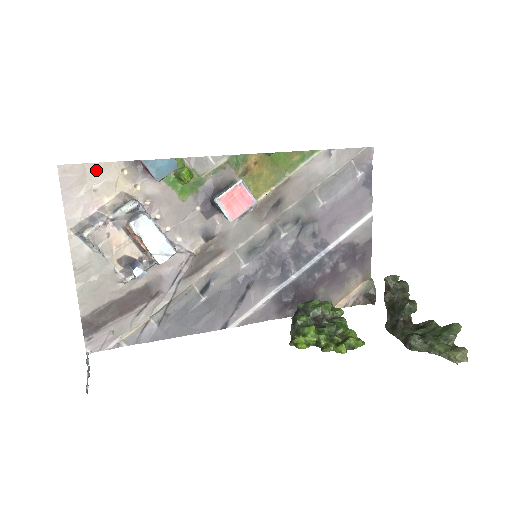
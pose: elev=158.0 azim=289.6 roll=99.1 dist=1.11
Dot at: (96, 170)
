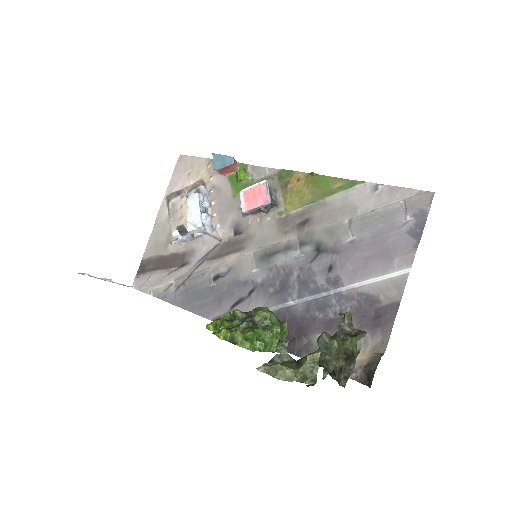
Dot at: (196, 162)
